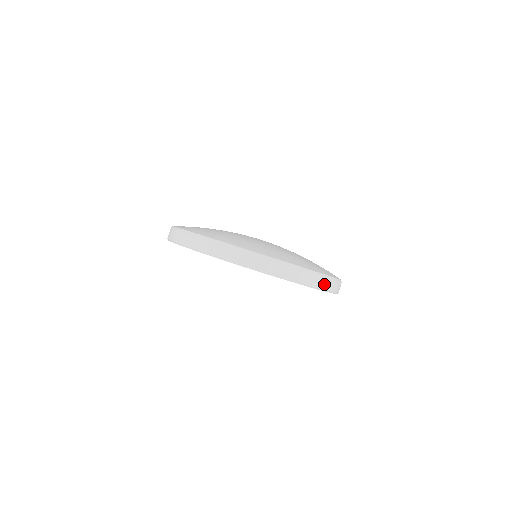
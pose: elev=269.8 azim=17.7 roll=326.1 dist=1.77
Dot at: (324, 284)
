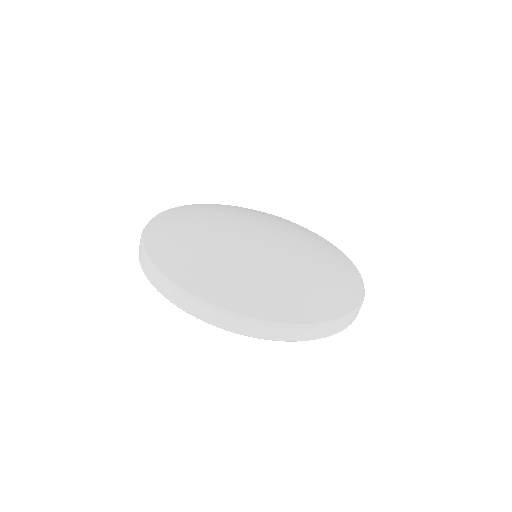
Dot at: (337, 328)
